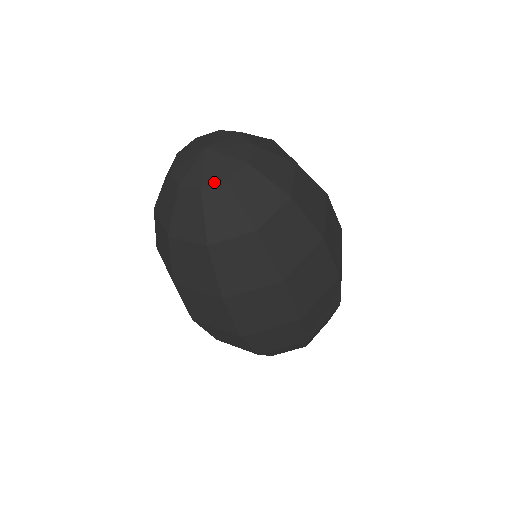
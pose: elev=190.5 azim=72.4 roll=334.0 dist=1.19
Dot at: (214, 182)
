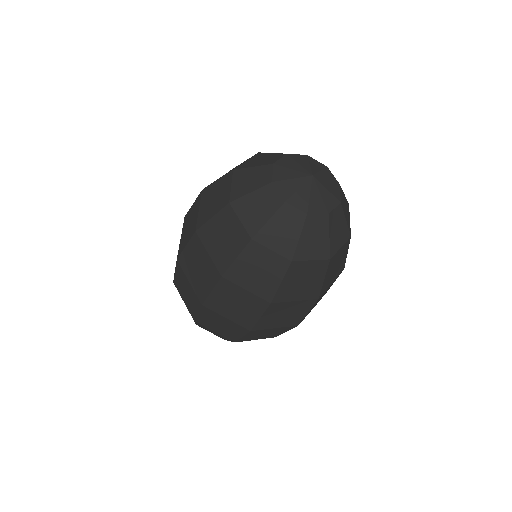
Dot at: (318, 211)
